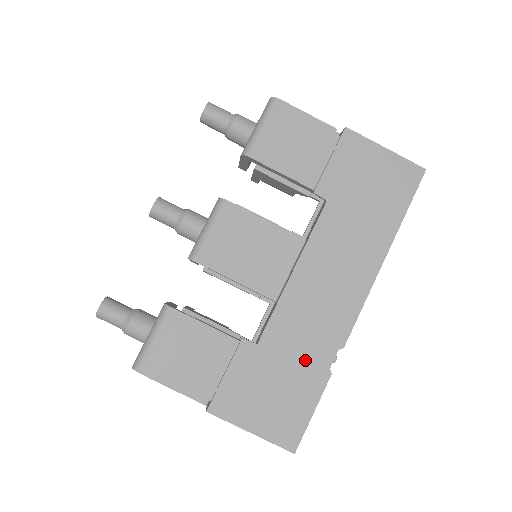
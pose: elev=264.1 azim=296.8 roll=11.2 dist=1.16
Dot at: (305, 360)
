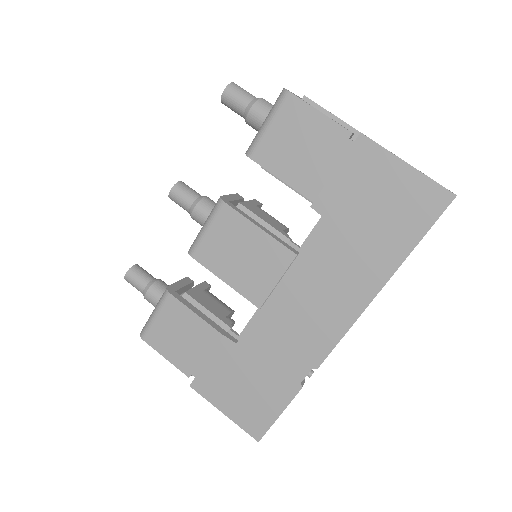
Dot at: (278, 369)
